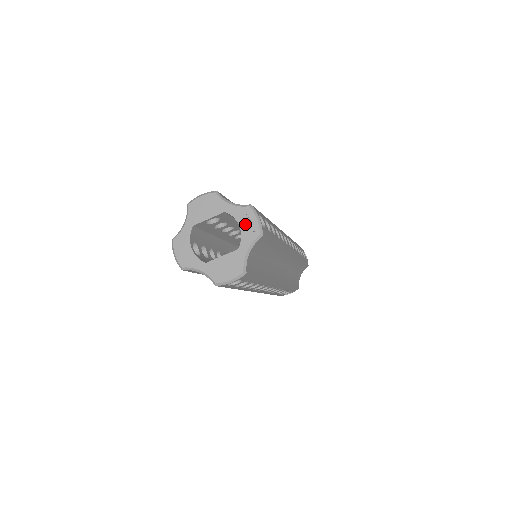
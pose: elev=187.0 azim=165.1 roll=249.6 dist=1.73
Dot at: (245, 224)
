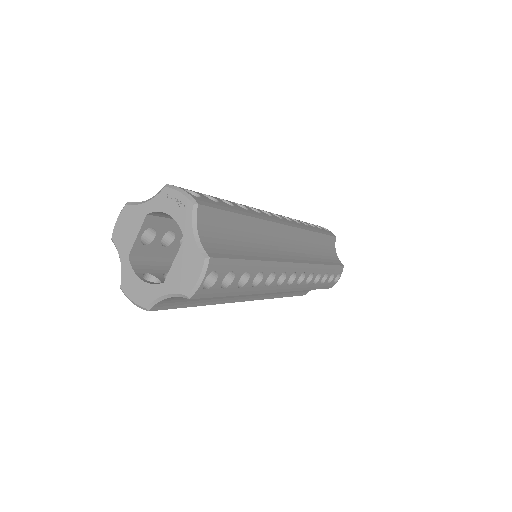
Dot at: (172, 208)
